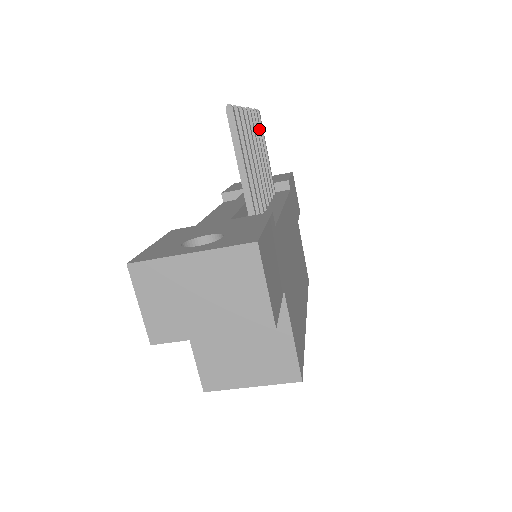
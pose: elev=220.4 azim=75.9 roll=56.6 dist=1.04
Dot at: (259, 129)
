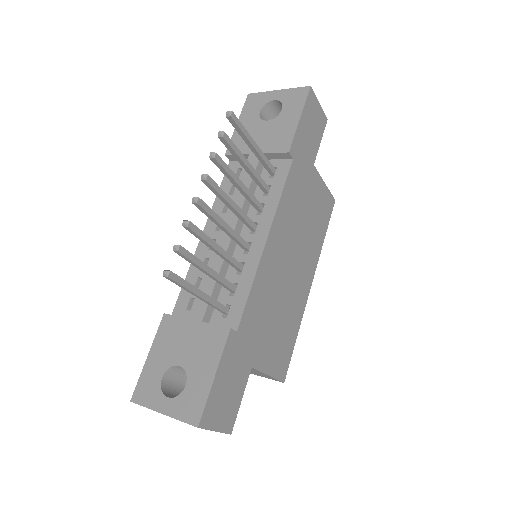
Dot at: (232, 149)
